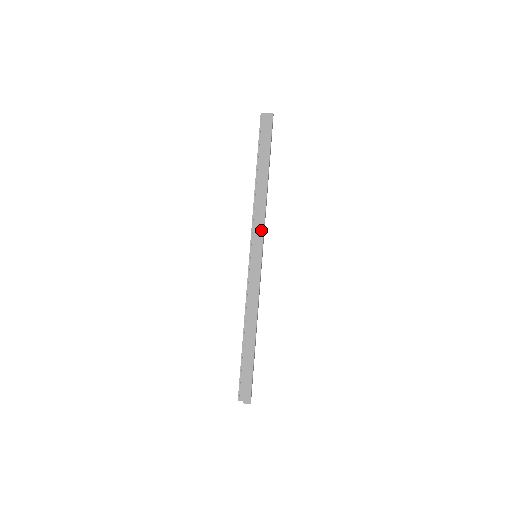
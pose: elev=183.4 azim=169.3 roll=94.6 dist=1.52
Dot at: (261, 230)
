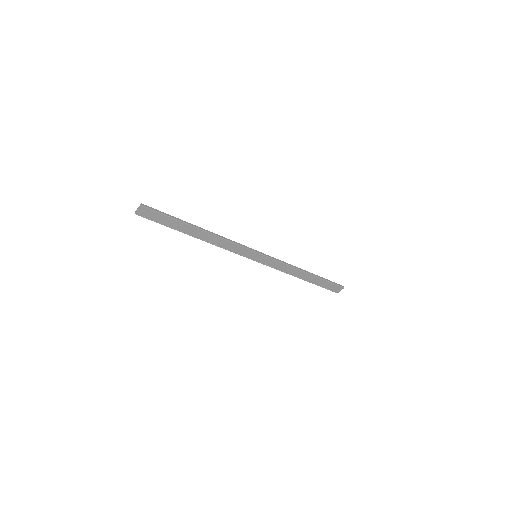
Dot at: (239, 248)
